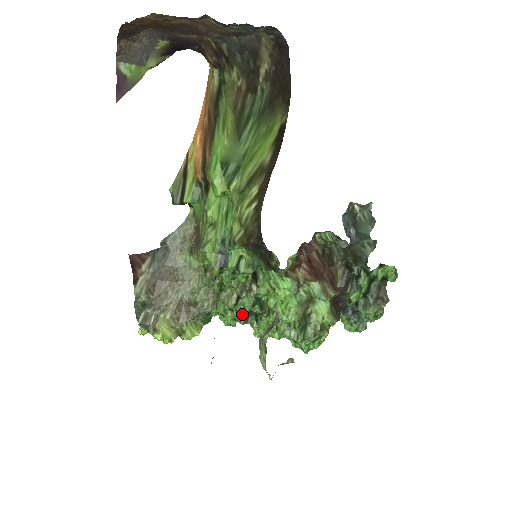
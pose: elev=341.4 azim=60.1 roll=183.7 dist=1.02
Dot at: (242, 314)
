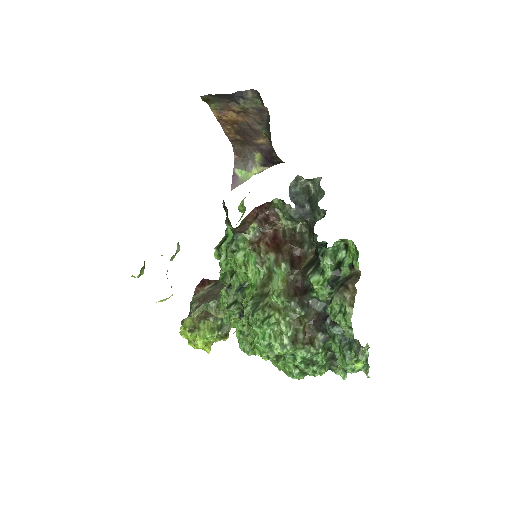
Dot at: (227, 299)
